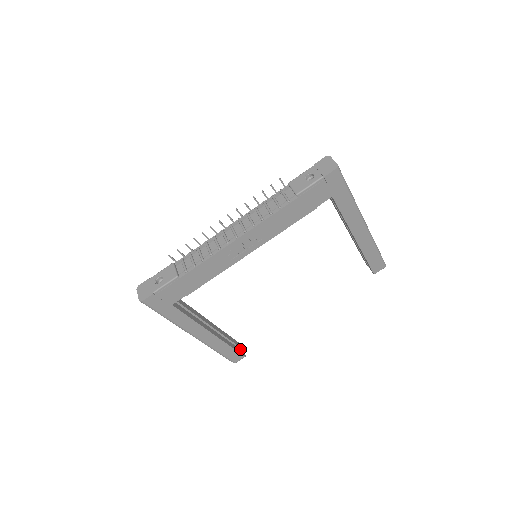
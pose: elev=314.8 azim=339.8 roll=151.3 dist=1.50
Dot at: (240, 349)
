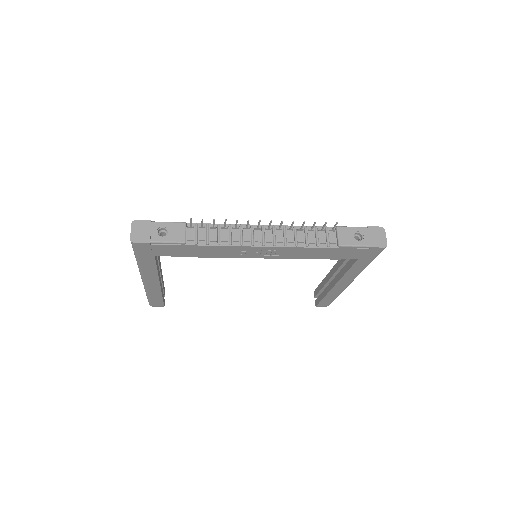
Dot at: occluded
